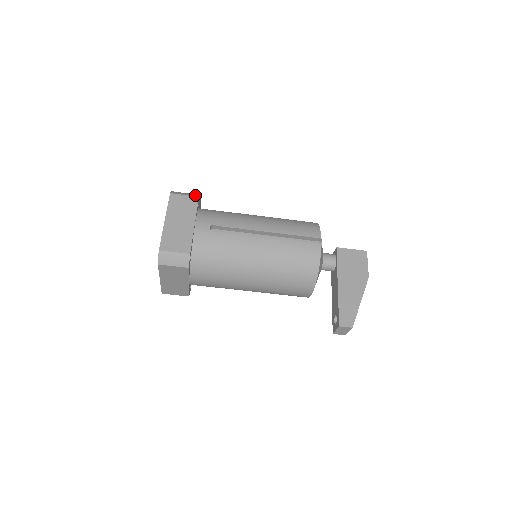
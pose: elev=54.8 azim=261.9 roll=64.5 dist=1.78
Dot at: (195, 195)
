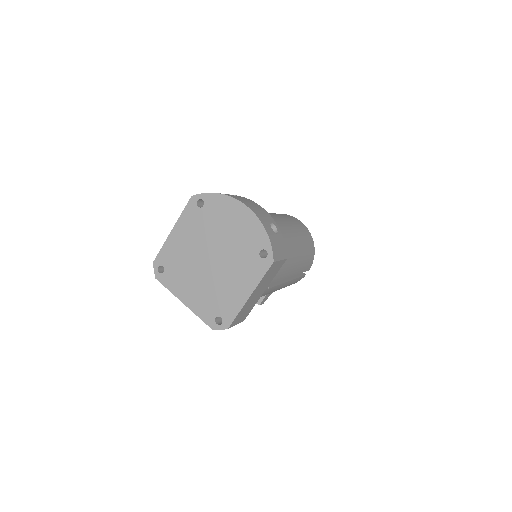
Dot at: (285, 255)
